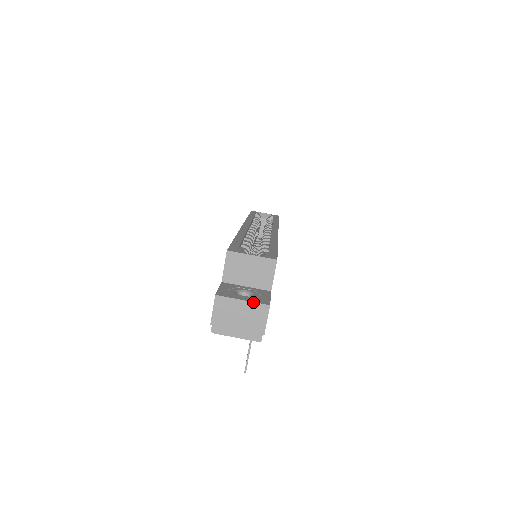
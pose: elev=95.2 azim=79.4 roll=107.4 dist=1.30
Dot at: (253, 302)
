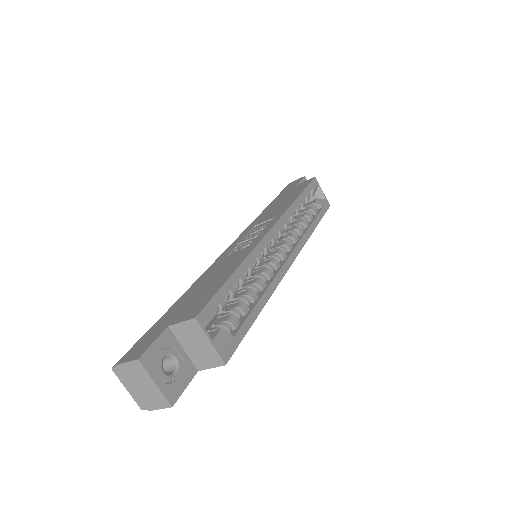
Dot at: (162, 393)
